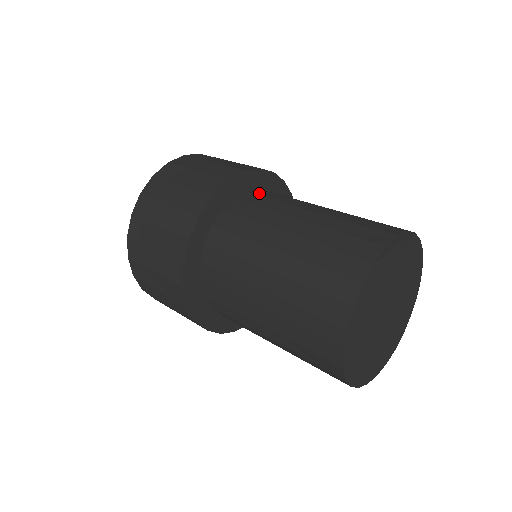
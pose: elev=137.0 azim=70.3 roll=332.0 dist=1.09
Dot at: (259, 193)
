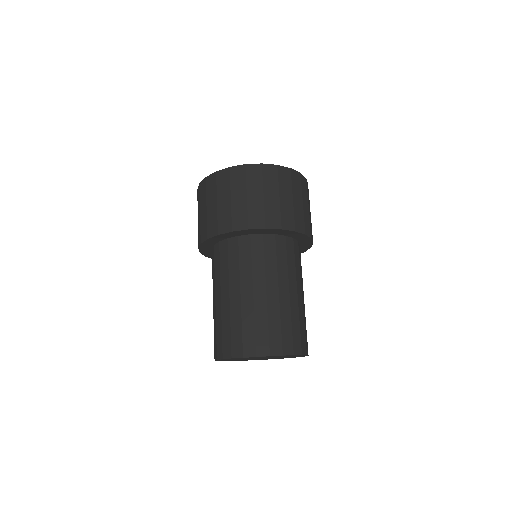
Dot at: (255, 243)
